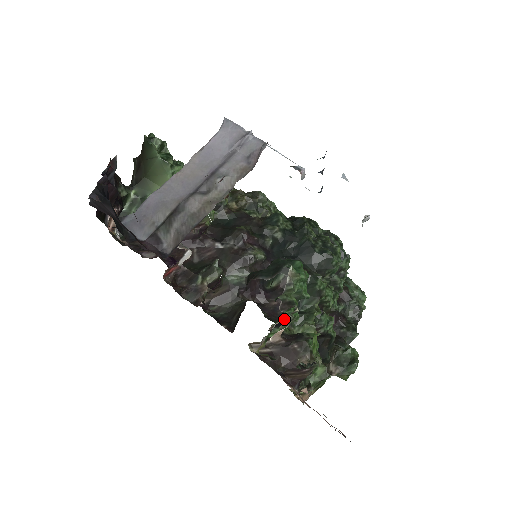
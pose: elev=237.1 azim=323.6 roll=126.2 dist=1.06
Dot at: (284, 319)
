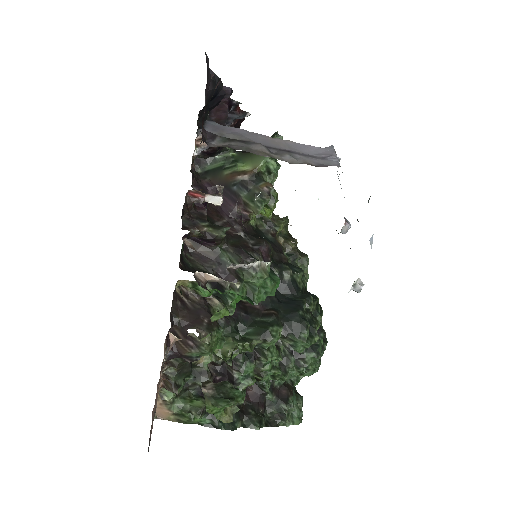
Dot at: occluded
